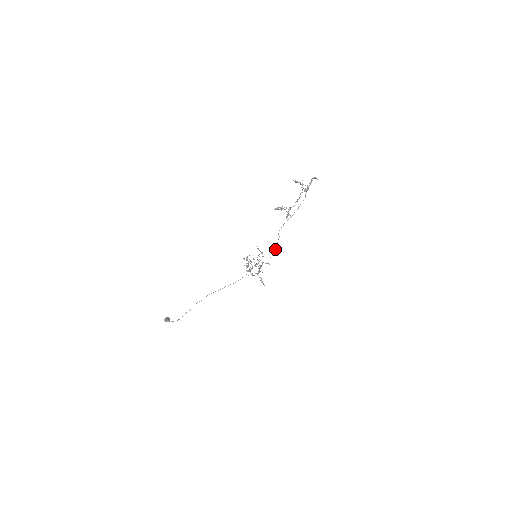
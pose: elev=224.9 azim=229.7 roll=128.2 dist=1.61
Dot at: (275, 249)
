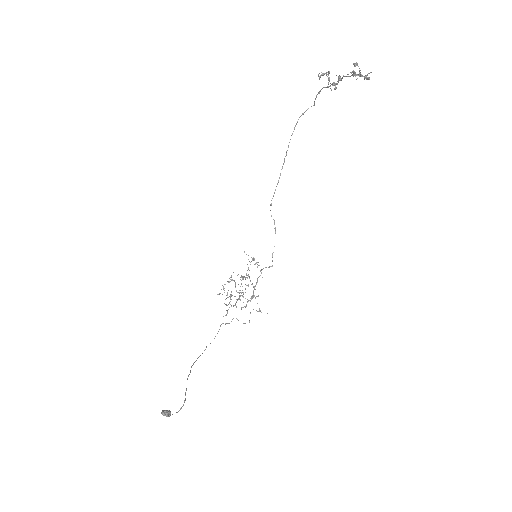
Dot at: occluded
